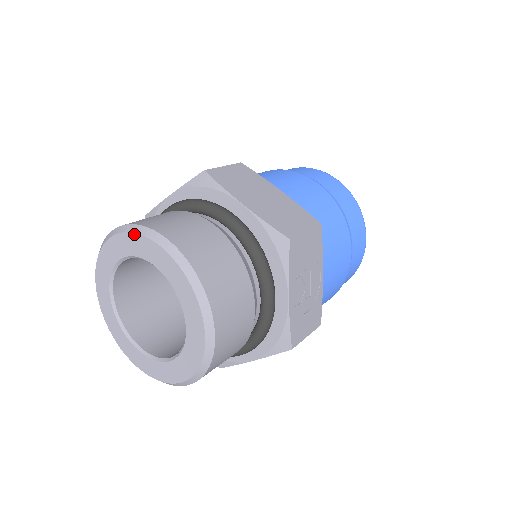
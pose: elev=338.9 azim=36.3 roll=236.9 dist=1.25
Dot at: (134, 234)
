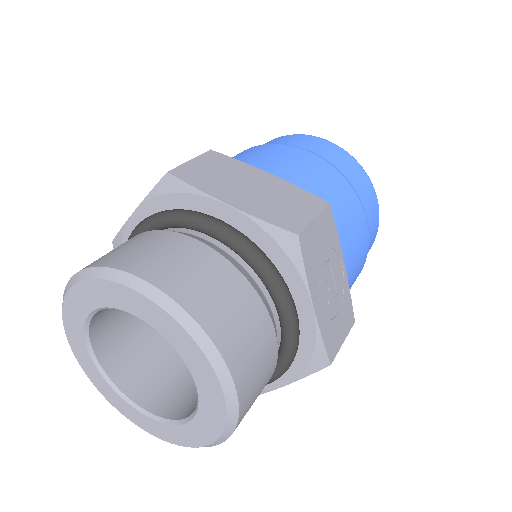
Dot at: (96, 280)
